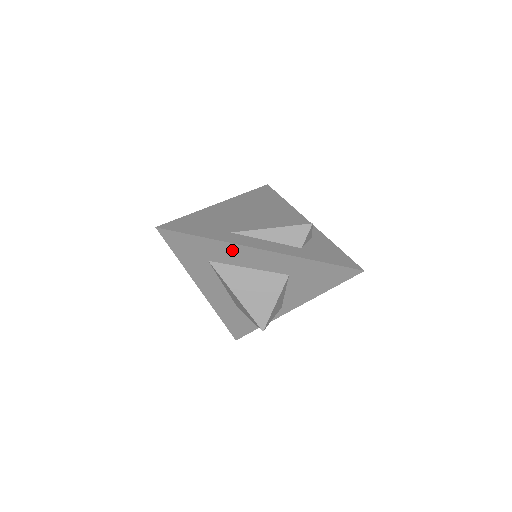
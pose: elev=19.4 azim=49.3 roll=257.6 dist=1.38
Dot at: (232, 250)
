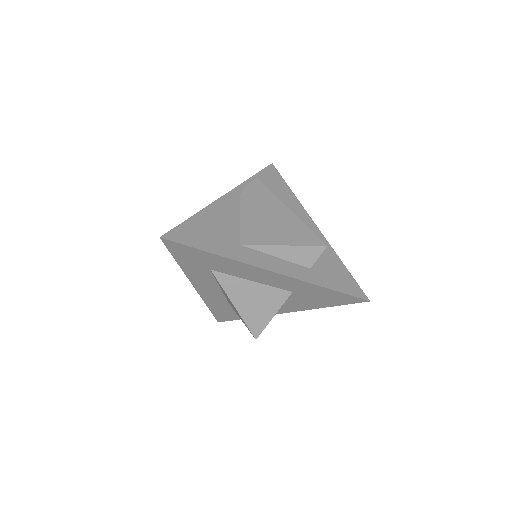
Dot at: (240, 267)
